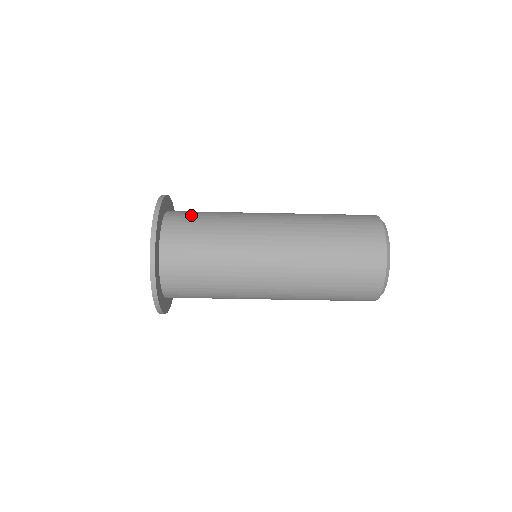
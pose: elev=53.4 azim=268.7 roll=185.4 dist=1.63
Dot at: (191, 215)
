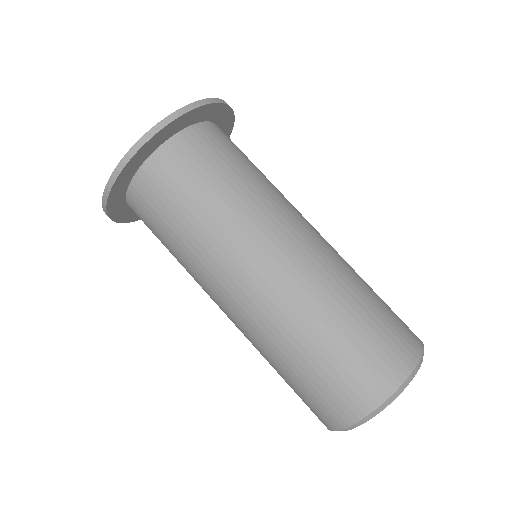
Dot at: (235, 147)
